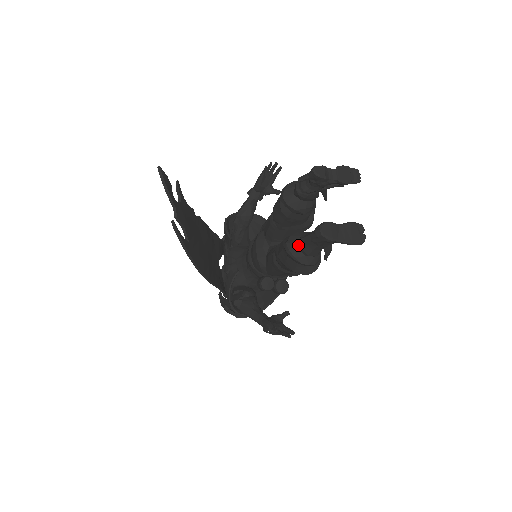
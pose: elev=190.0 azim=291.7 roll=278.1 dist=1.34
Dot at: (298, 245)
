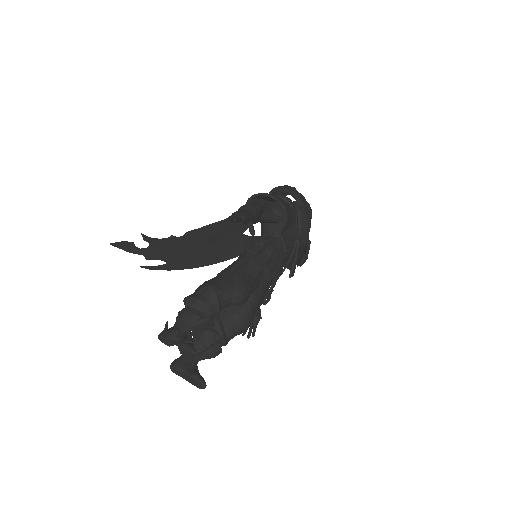
Dot at: occluded
